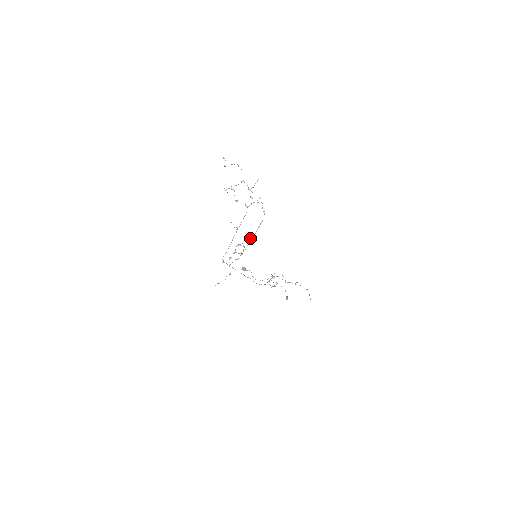
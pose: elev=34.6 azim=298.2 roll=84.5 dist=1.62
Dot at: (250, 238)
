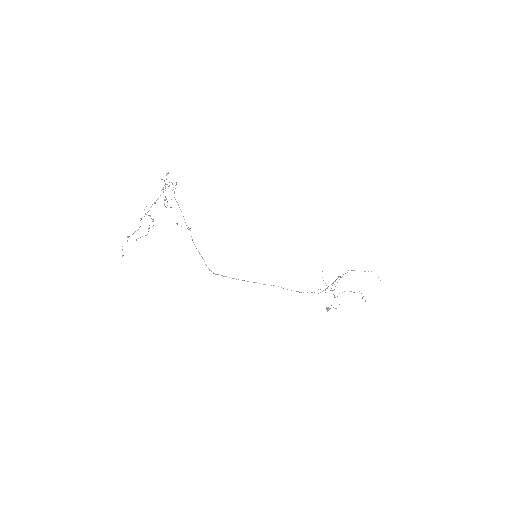
Dot at: (151, 206)
